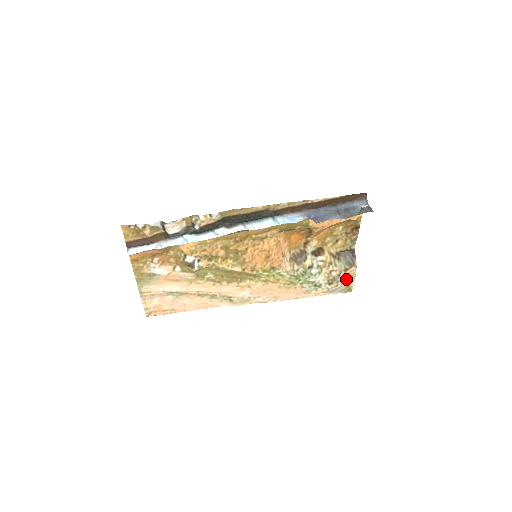
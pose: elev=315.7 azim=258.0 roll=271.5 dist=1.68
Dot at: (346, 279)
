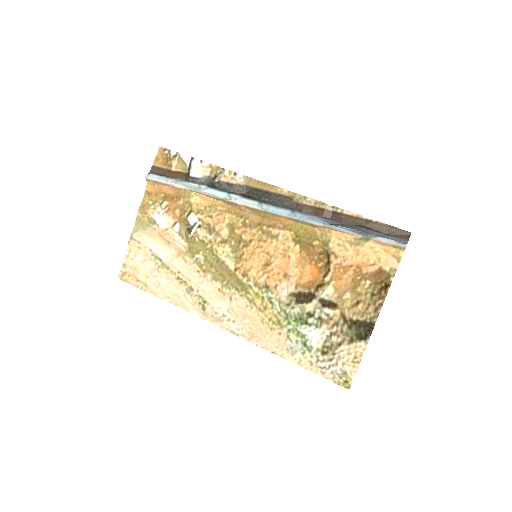
Dot at: (347, 357)
